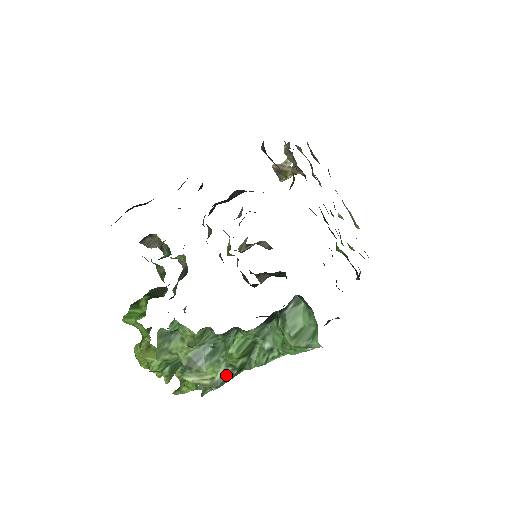
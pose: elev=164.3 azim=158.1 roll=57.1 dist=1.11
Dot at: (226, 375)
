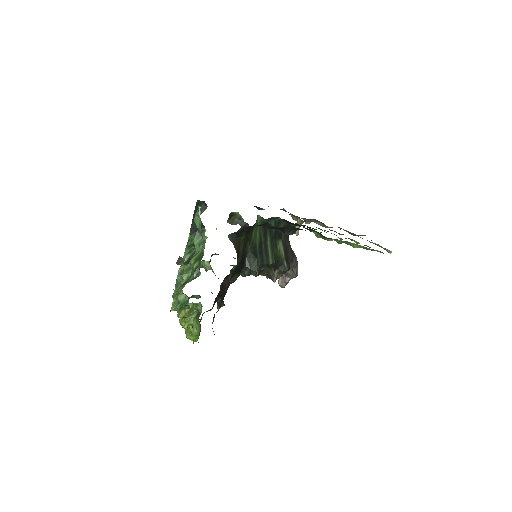
Dot at: (190, 278)
